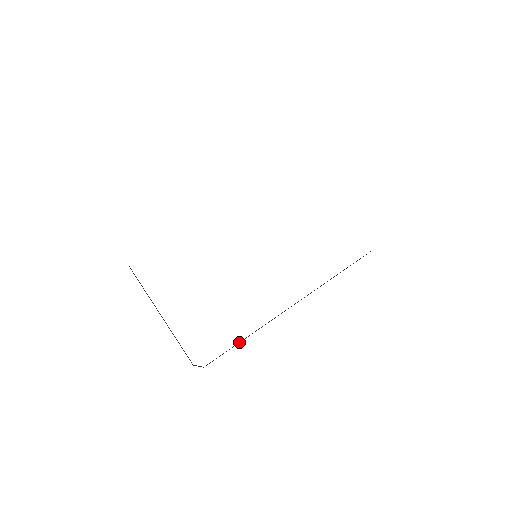
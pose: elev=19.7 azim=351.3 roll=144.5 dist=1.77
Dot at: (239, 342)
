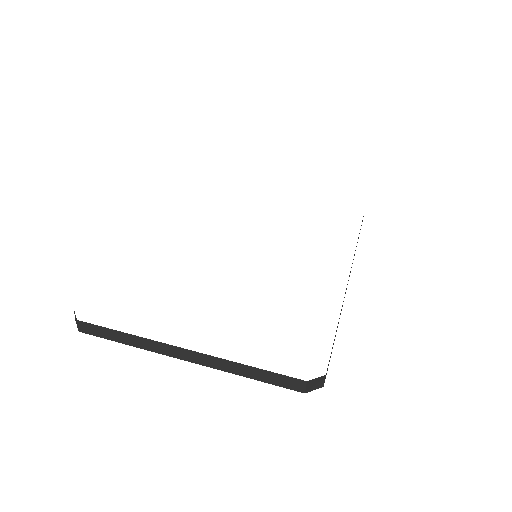
Dot at: occluded
